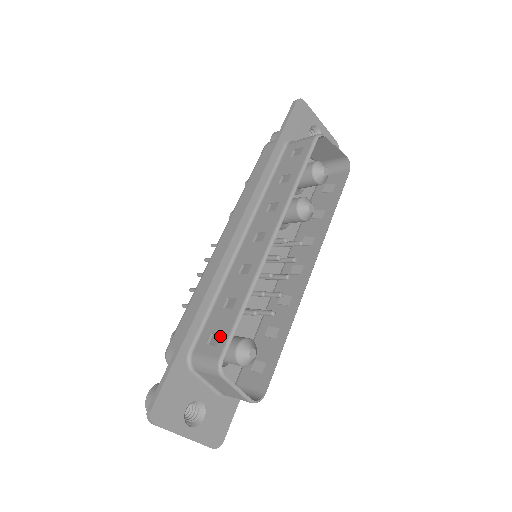
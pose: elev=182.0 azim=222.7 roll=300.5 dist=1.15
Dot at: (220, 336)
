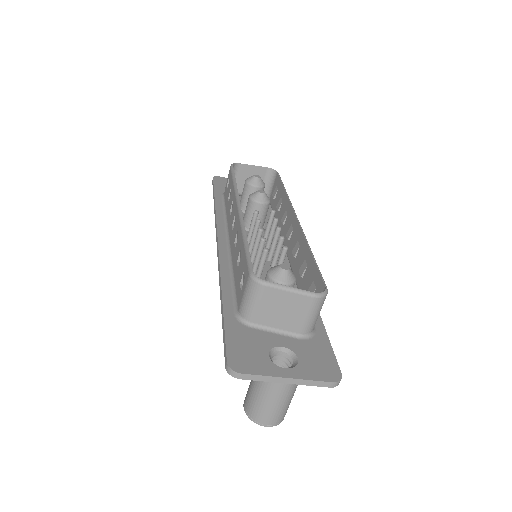
Dot at: (243, 272)
